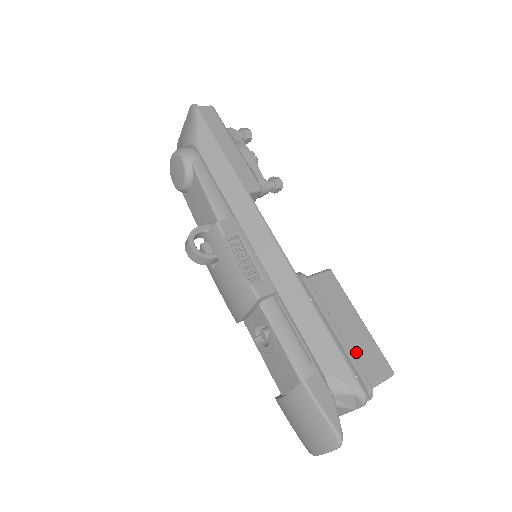
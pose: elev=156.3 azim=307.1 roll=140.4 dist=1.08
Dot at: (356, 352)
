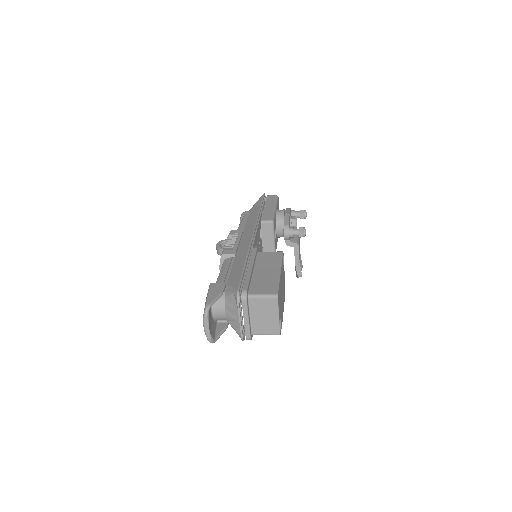
Dot at: (258, 281)
